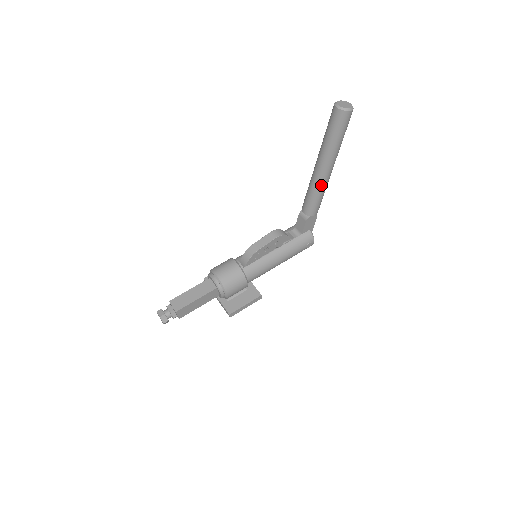
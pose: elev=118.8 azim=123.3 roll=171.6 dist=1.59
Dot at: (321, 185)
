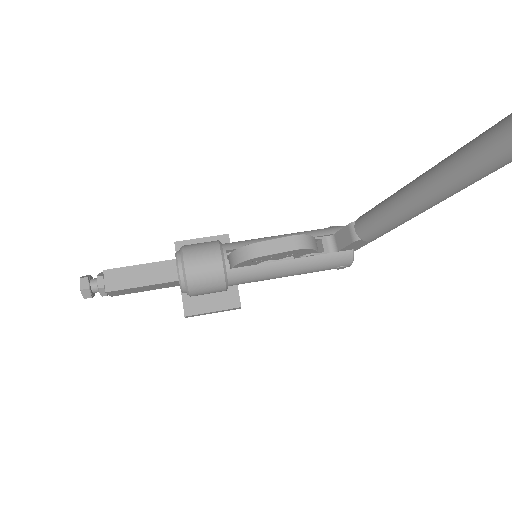
Dot at: (405, 216)
